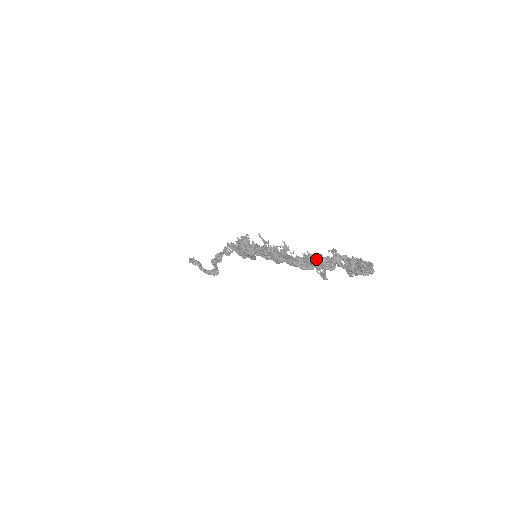
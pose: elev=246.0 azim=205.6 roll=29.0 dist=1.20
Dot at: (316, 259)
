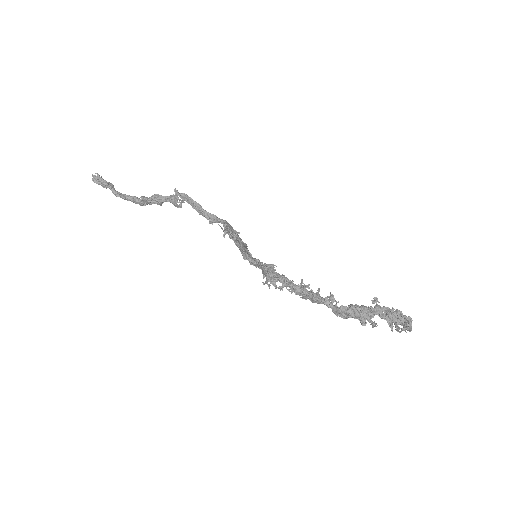
Dot at: (363, 313)
